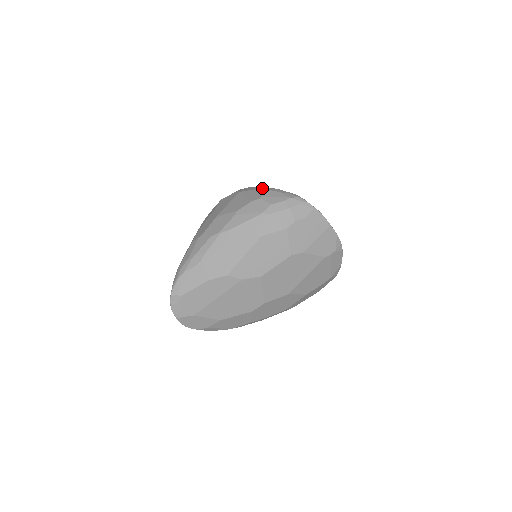
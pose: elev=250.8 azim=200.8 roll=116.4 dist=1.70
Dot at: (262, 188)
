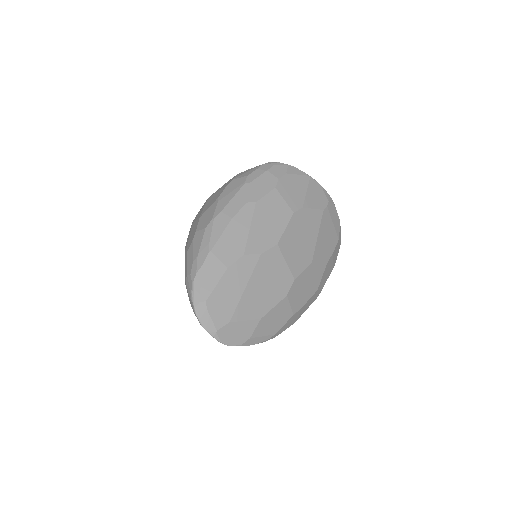
Dot at: occluded
